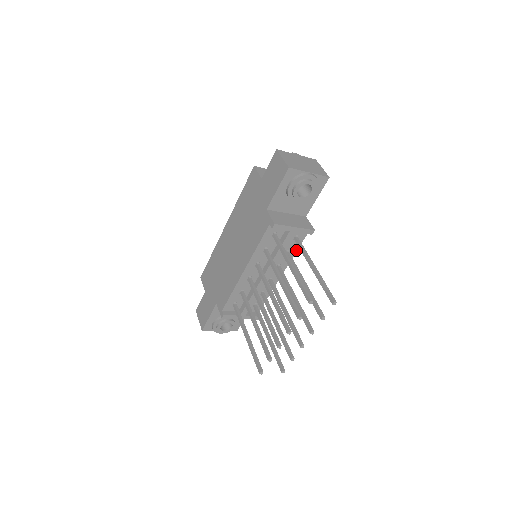
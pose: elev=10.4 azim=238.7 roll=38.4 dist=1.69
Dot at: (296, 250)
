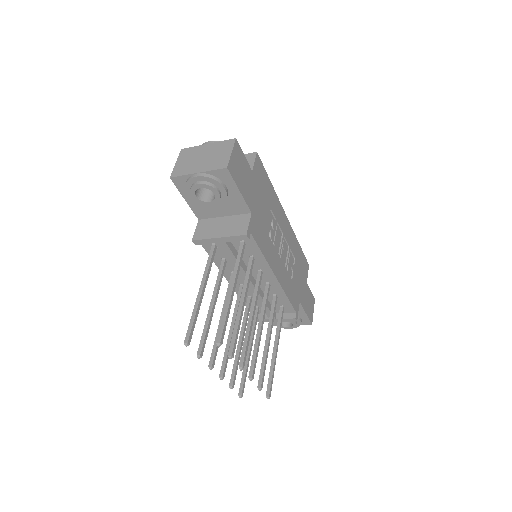
Dot at: (261, 253)
